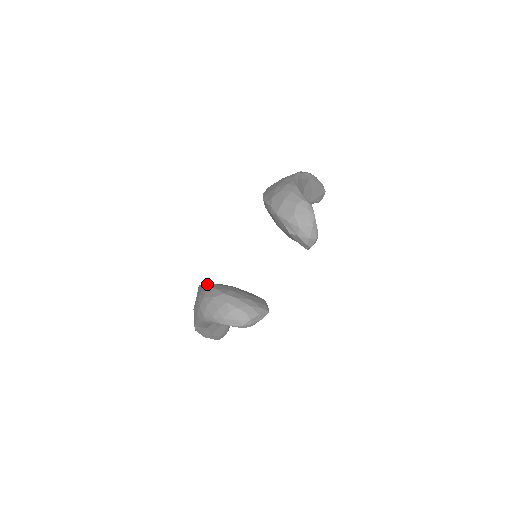
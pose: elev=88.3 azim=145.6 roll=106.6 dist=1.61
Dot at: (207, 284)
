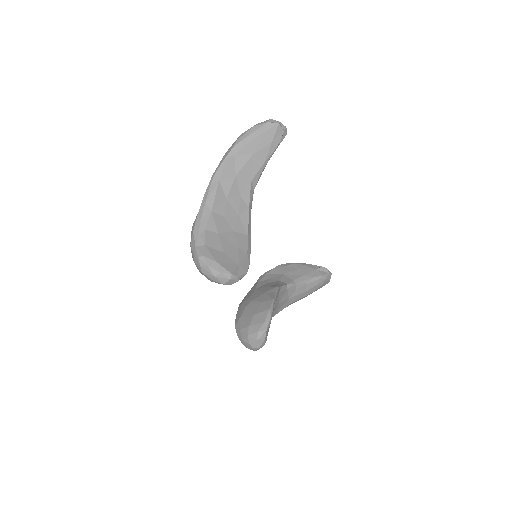
Dot at: occluded
